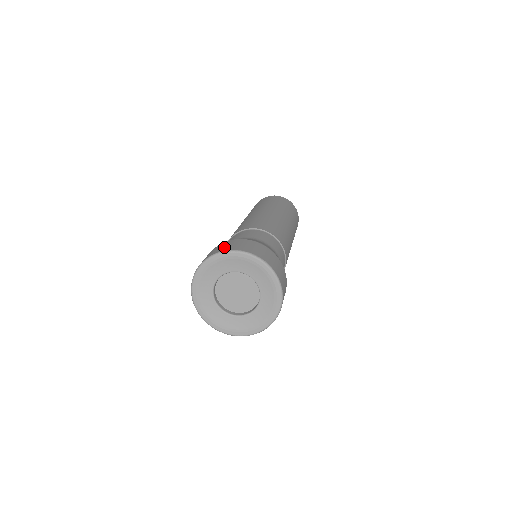
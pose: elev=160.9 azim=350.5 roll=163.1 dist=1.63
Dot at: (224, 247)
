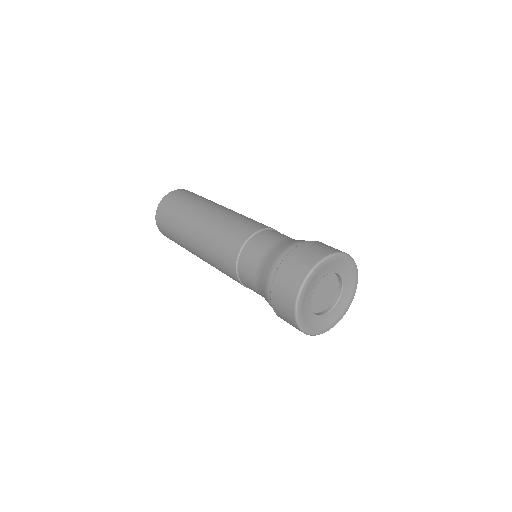
Dot at: (303, 263)
